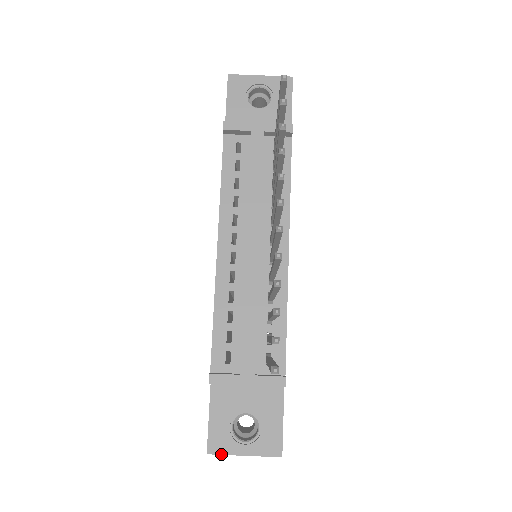
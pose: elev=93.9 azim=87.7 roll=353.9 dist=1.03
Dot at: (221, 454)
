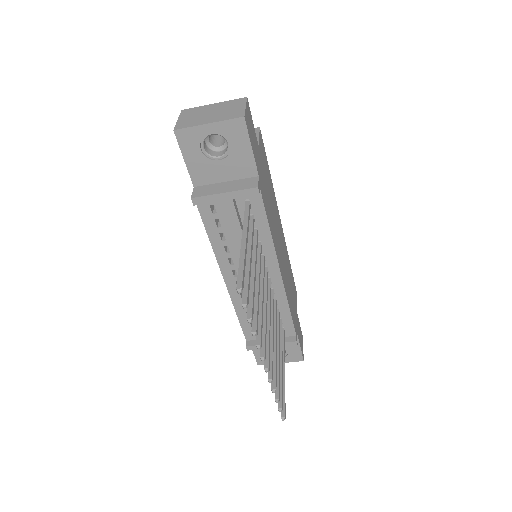
Dot at: occluded
